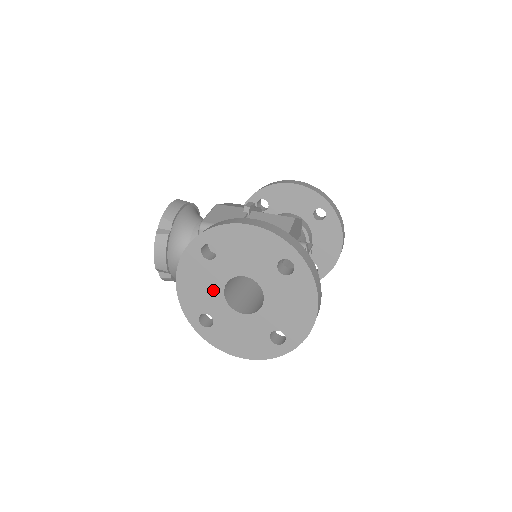
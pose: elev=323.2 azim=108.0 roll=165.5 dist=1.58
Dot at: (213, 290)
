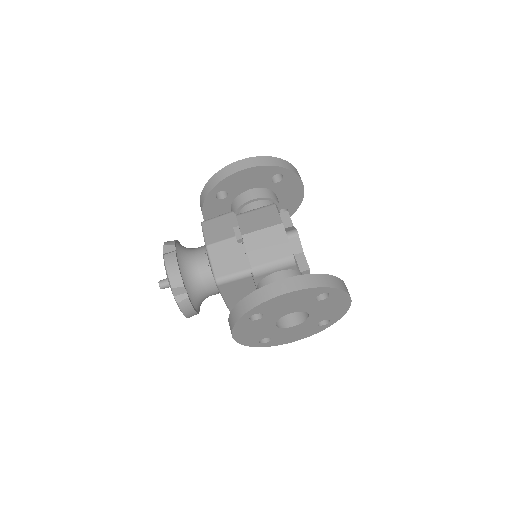
Dot at: (266, 328)
